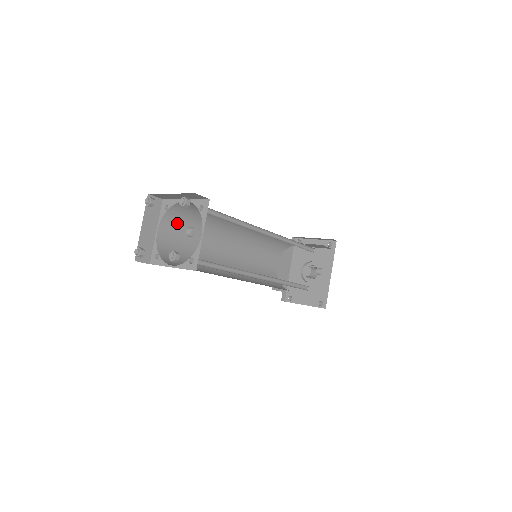
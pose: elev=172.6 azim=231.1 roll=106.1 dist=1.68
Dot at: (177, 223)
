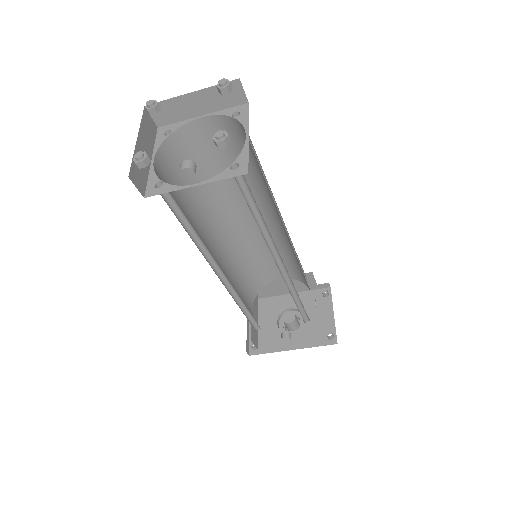
Dot at: (231, 138)
